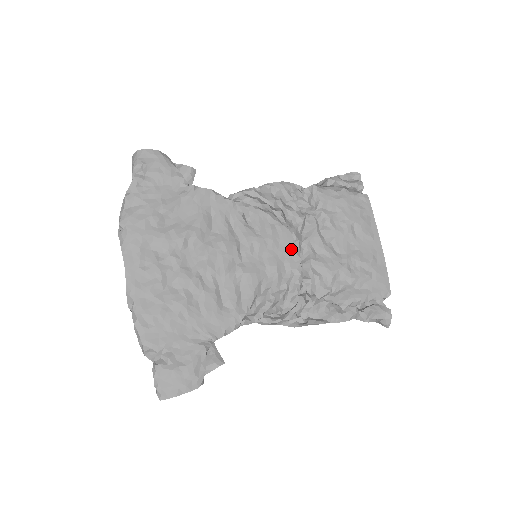
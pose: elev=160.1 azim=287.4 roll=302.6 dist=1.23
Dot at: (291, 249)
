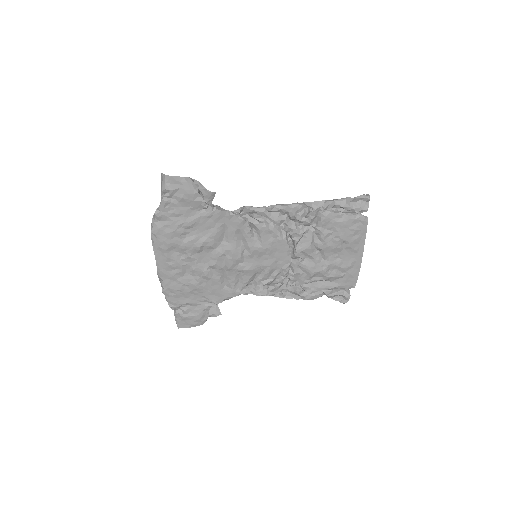
Dot at: (285, 255)
